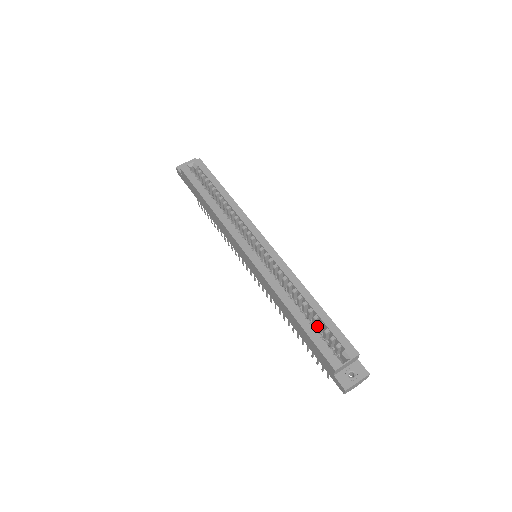
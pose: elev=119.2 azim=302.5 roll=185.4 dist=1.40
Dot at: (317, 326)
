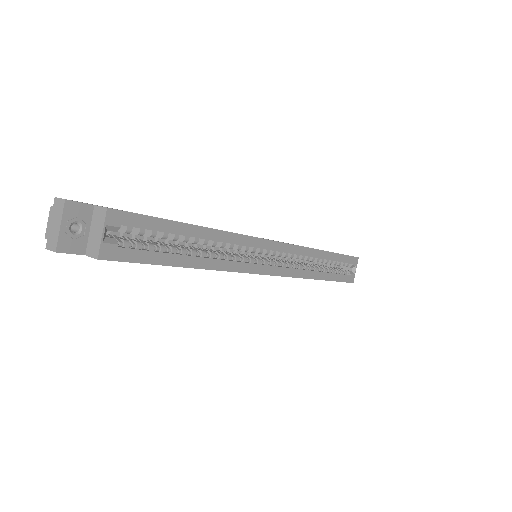
Dot at: occluded
